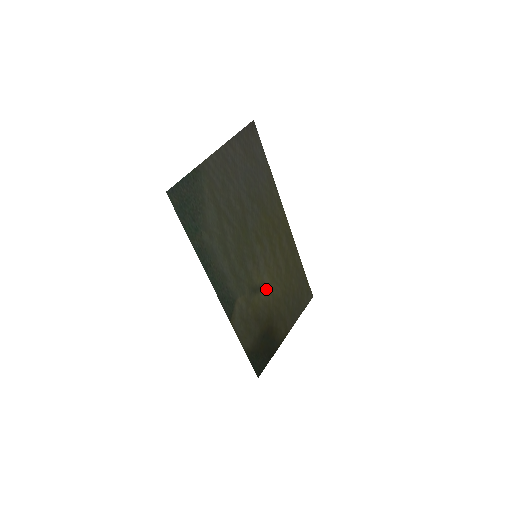
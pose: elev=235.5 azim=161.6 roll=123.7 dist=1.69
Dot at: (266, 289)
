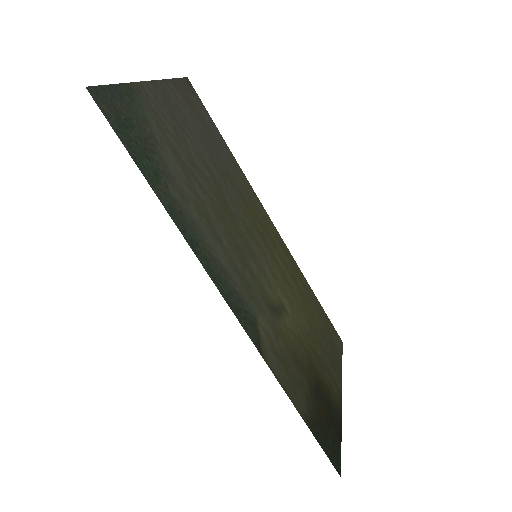
Dot at: (288, 313)
